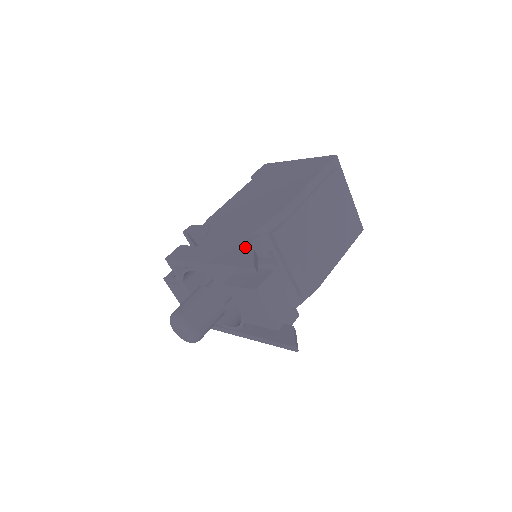
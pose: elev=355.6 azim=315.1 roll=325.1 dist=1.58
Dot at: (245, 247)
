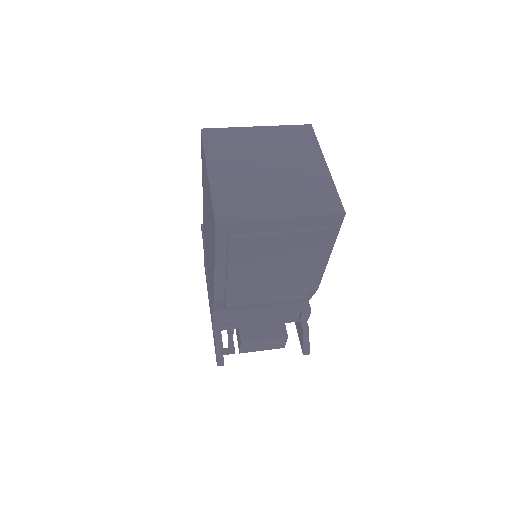
Dot at: (213, 330)
